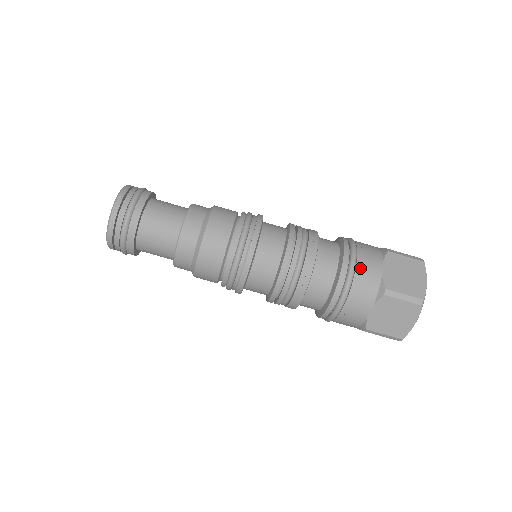
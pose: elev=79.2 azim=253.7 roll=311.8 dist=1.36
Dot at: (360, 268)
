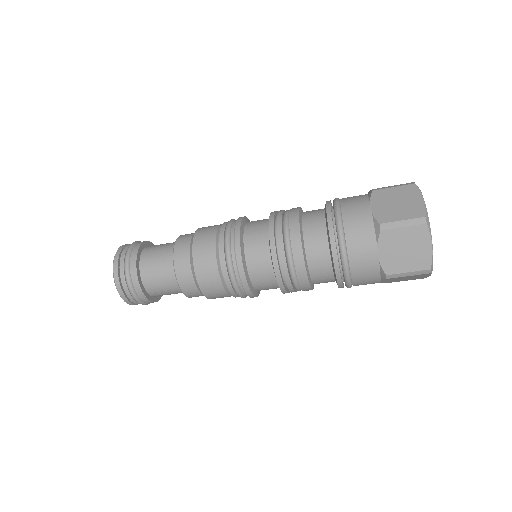
Dot at: (354, 265)
